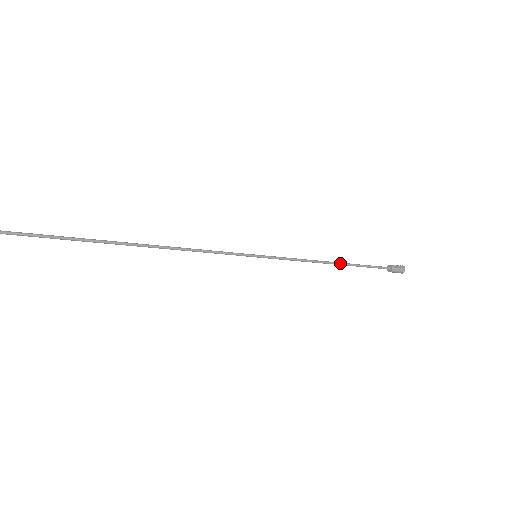
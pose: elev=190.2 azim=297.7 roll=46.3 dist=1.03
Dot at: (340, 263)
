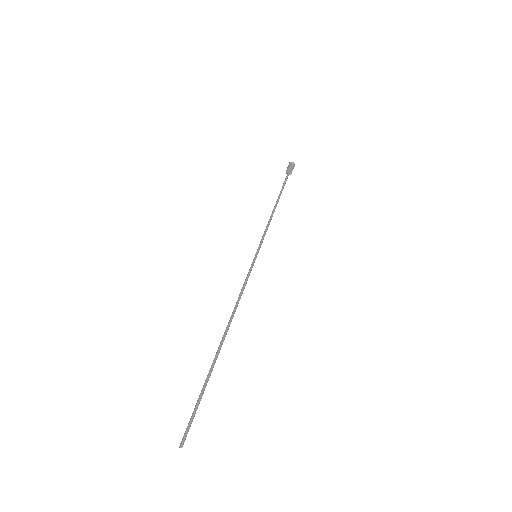
Dot at: occluded
